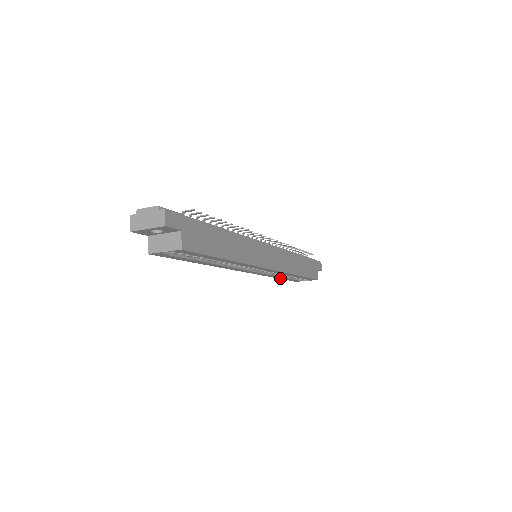
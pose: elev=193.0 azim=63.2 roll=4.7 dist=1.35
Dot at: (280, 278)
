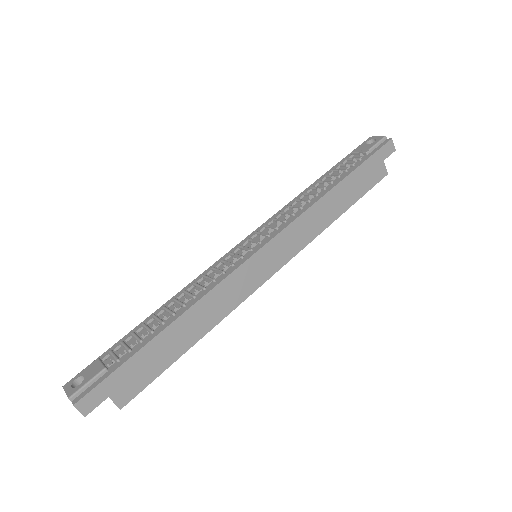
Dot at: occluded
